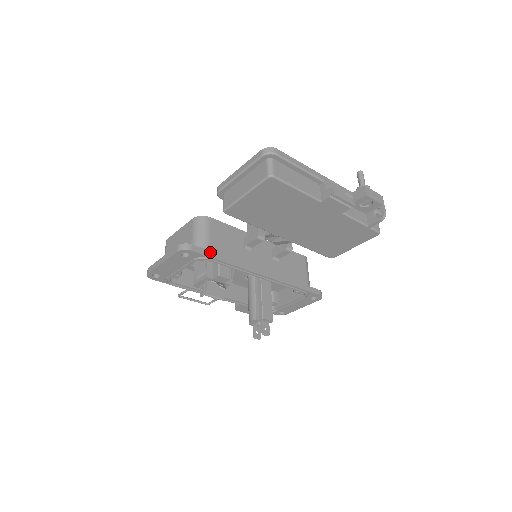
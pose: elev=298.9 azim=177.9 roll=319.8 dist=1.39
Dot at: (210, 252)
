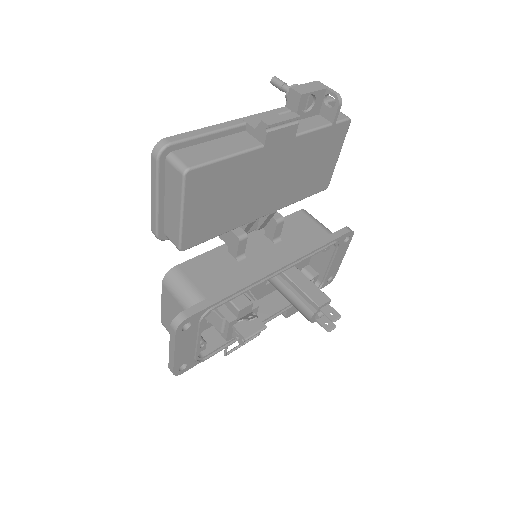
Dot at: (208, 300)
